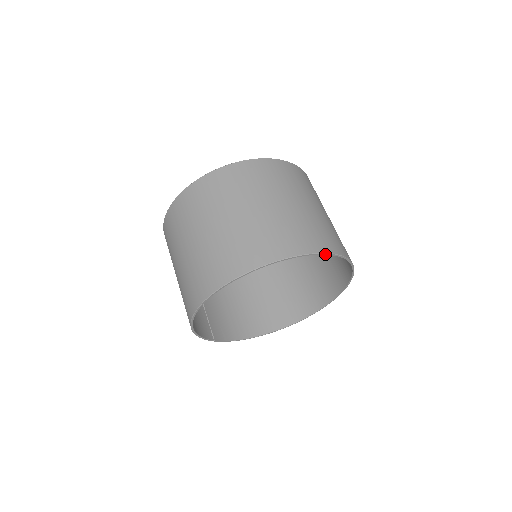
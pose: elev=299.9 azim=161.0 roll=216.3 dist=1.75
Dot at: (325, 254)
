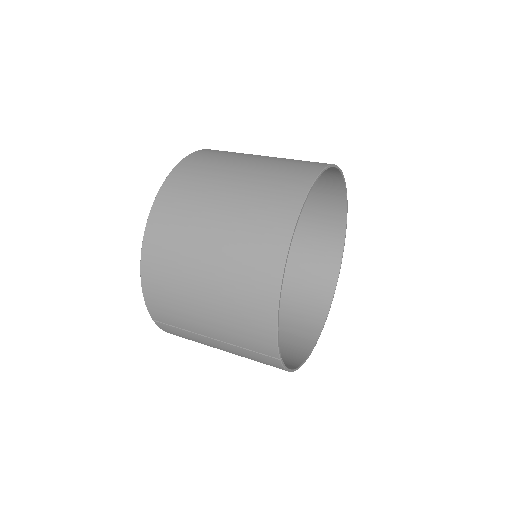
Dot at: (344, 179)
